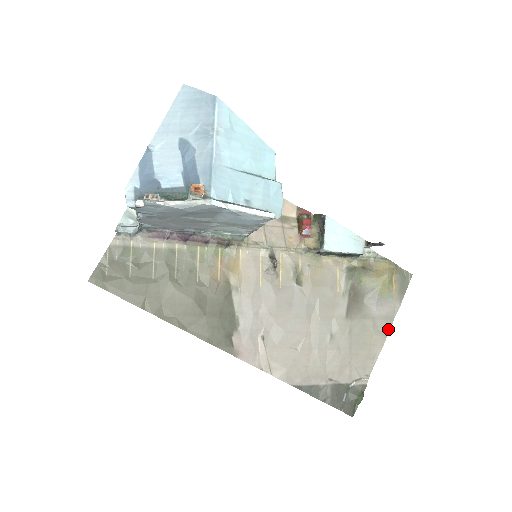
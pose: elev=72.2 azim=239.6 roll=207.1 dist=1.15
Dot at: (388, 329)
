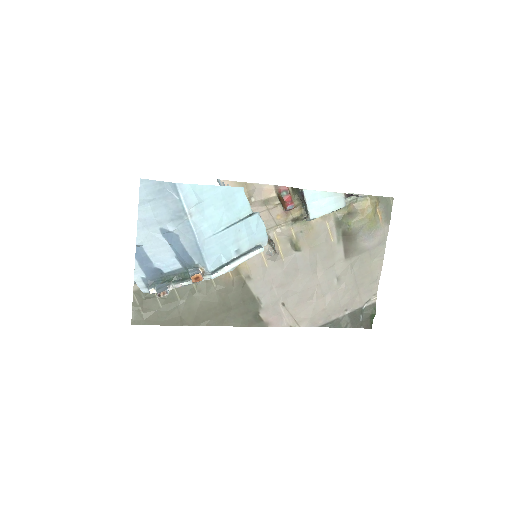
Dot at: (383, 253)
